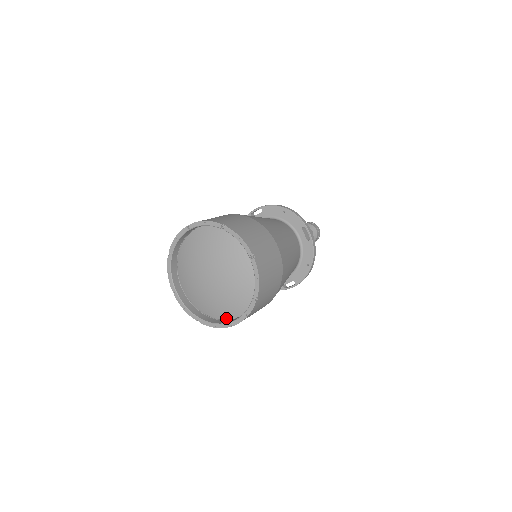
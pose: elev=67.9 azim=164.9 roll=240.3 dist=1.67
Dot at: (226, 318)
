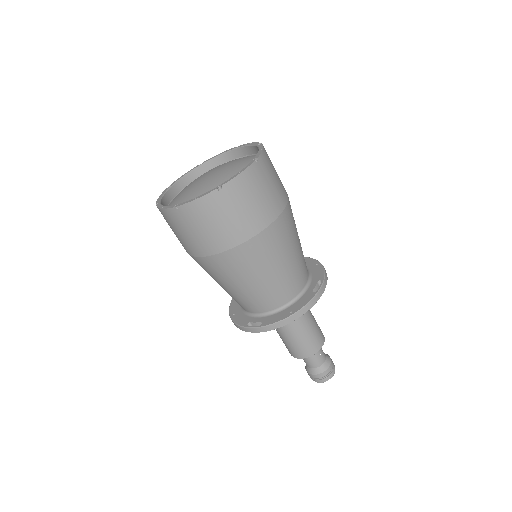
Dot at: occluded
